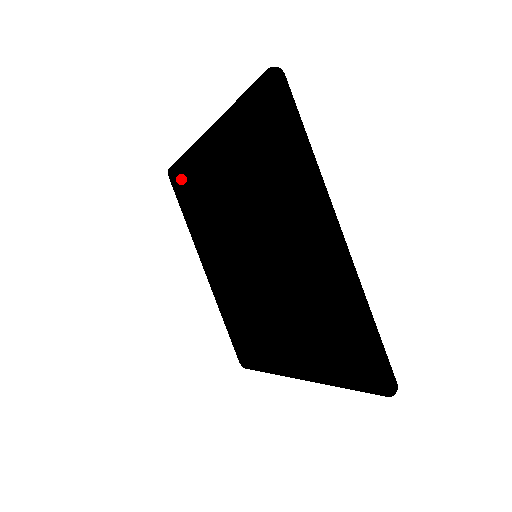
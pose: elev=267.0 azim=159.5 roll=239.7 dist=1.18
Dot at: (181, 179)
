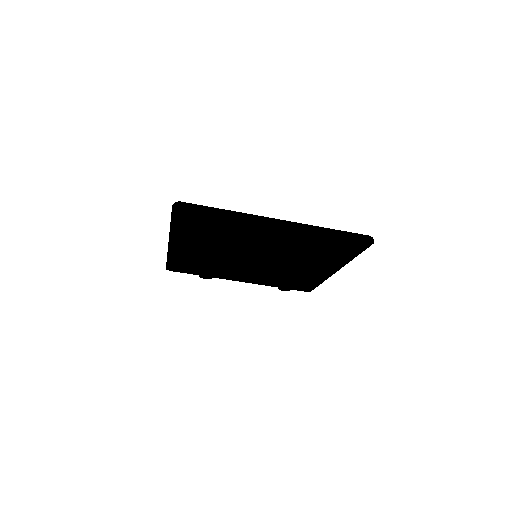
Dot at: (179, 266)
